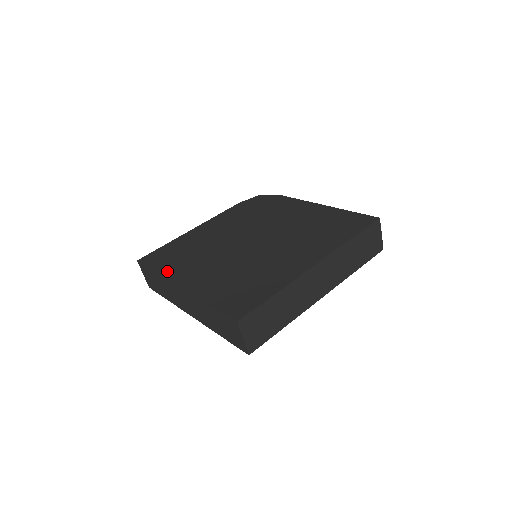
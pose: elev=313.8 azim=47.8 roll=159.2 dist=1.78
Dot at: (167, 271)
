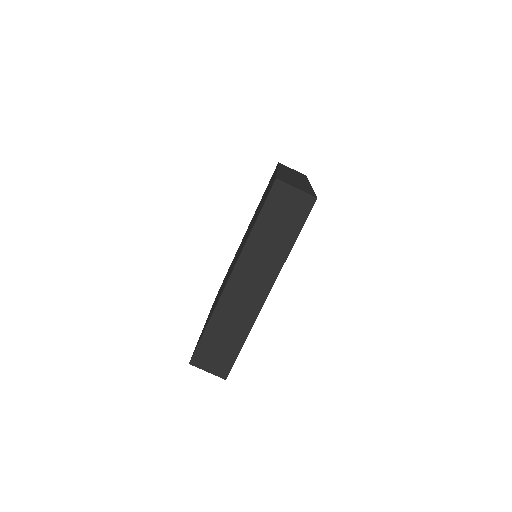
Dot at: occluded
